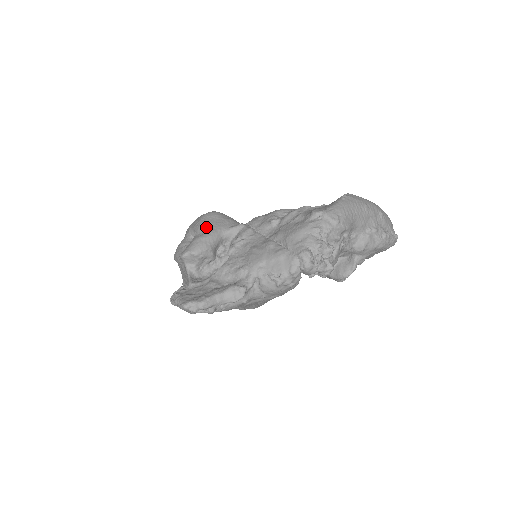
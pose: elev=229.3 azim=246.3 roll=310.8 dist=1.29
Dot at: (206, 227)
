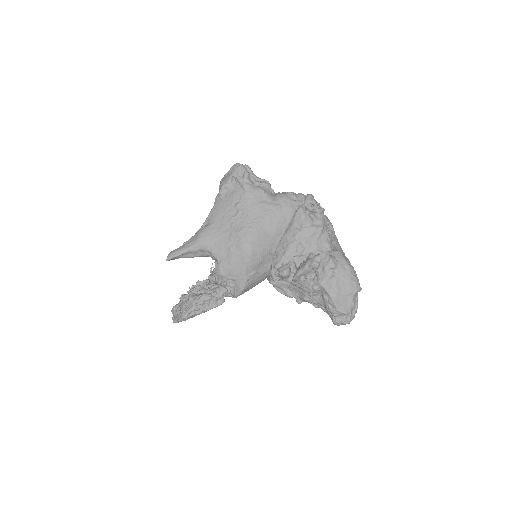
Dot at: occluded
